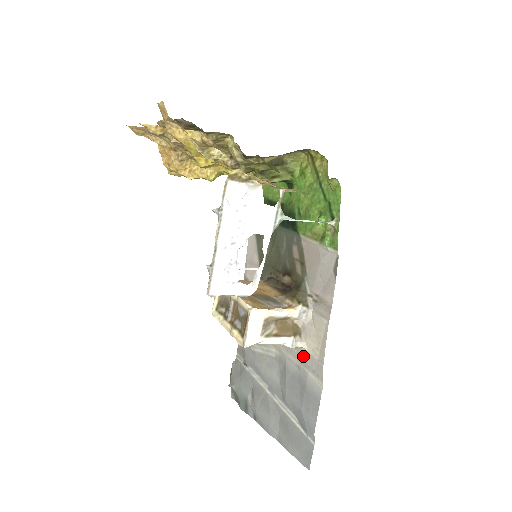
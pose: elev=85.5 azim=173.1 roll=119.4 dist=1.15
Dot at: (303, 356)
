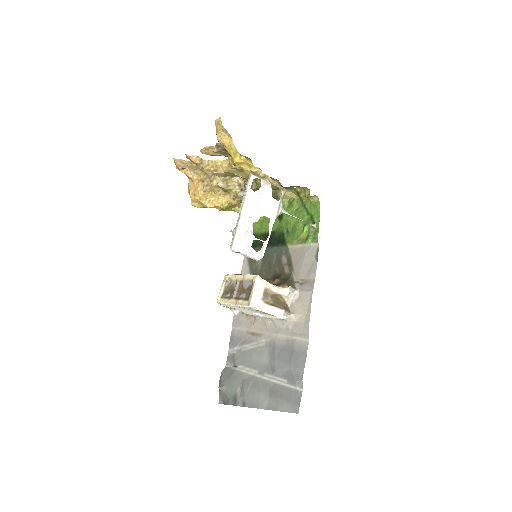
Dot at: (291, 327)
